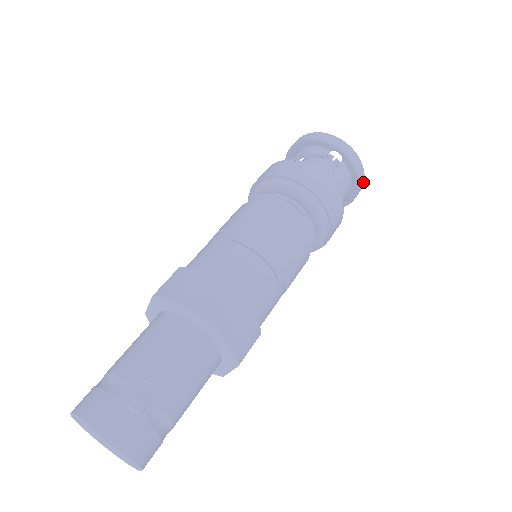
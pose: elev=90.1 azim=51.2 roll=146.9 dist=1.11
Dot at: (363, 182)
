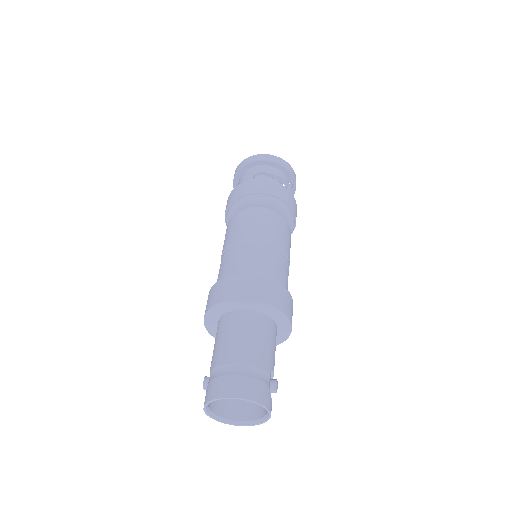
Dot at: occluded
